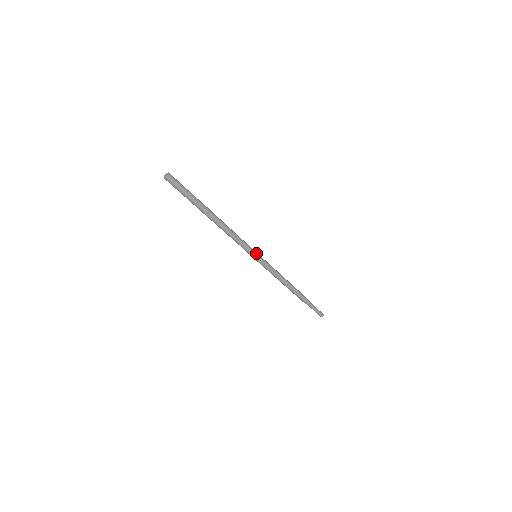
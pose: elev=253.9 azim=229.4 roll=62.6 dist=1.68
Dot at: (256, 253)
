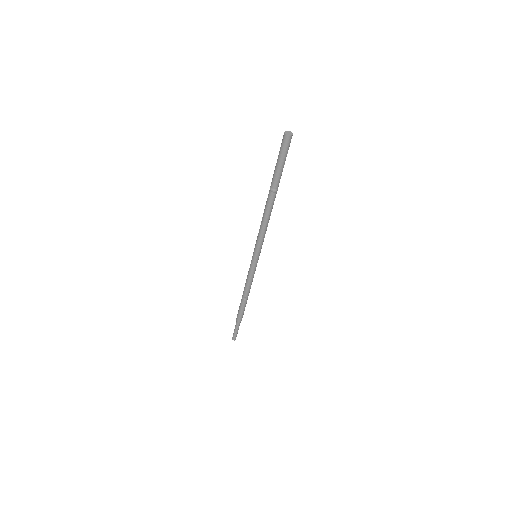
Dot at: (259, 255)
